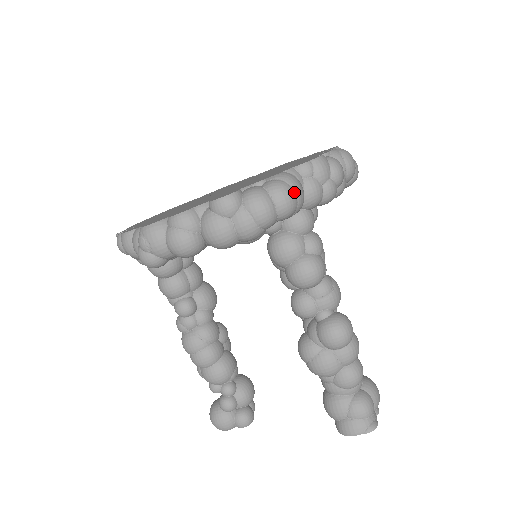
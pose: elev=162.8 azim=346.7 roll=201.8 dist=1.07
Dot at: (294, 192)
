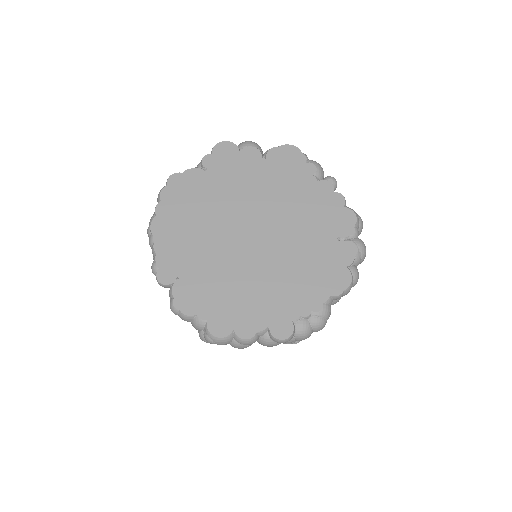
Dot at: occluded
